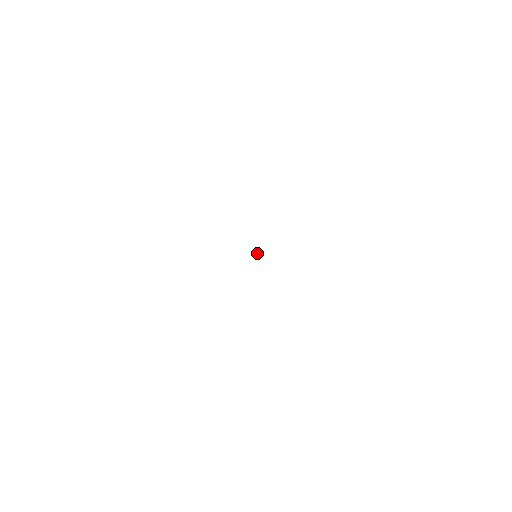
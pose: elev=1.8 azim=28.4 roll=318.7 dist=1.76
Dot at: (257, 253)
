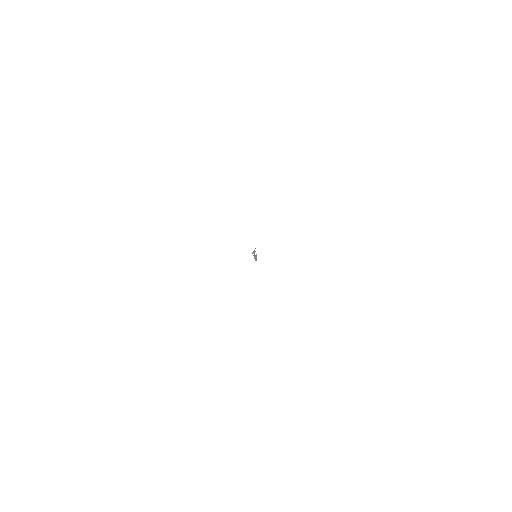
Dot at: (255, 248)
